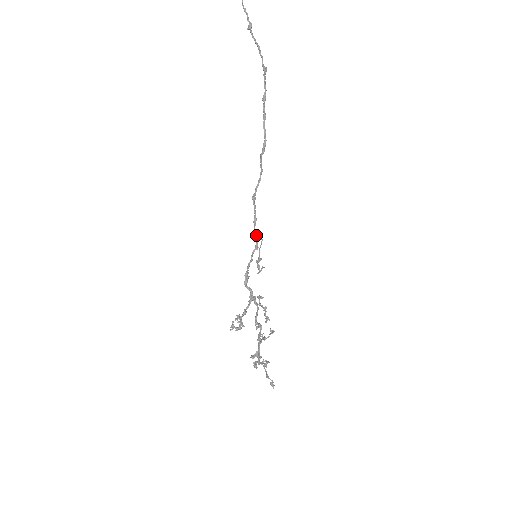
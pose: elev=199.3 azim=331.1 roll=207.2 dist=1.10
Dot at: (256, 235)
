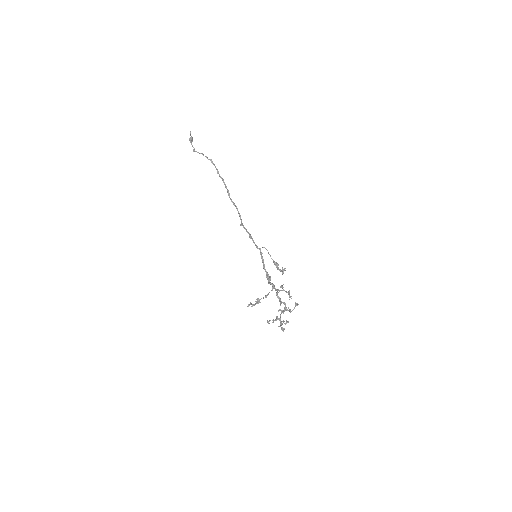
Dot at: (256, 246)
